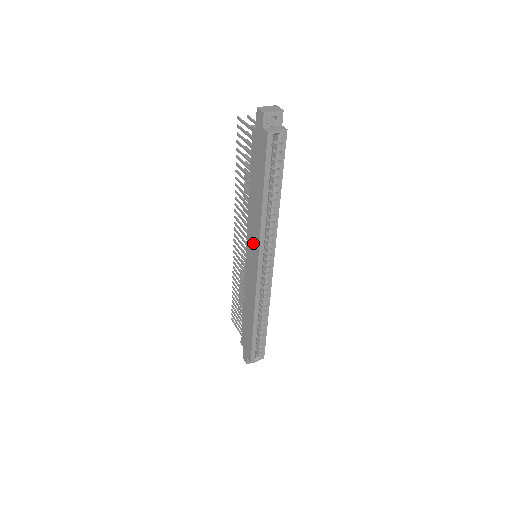
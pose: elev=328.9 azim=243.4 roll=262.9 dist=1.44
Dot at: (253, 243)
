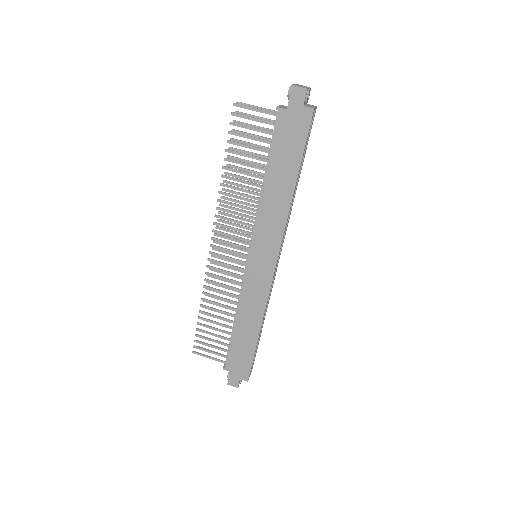
Dot at: (269, 238)
